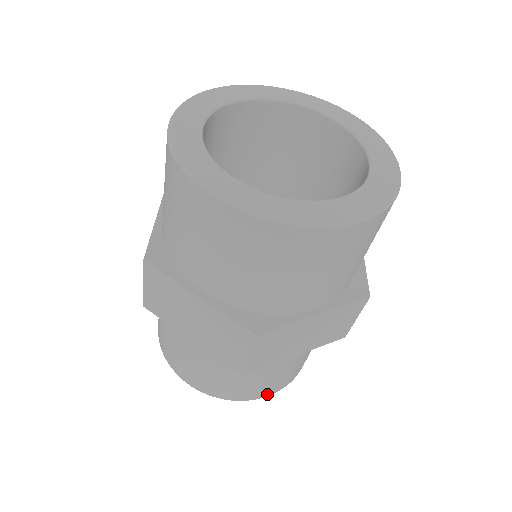
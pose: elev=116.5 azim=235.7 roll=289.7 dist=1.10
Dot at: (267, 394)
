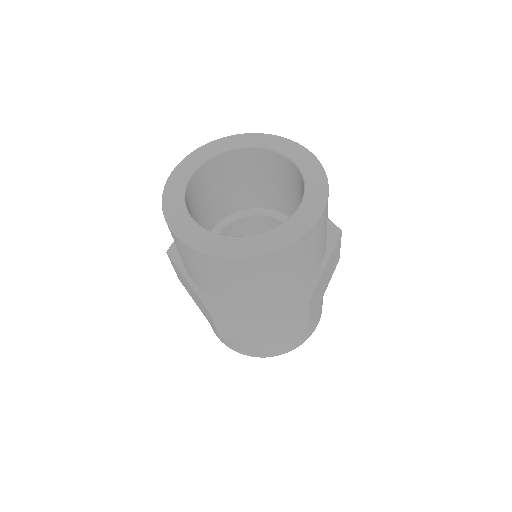
Dot at: (317, 324)
